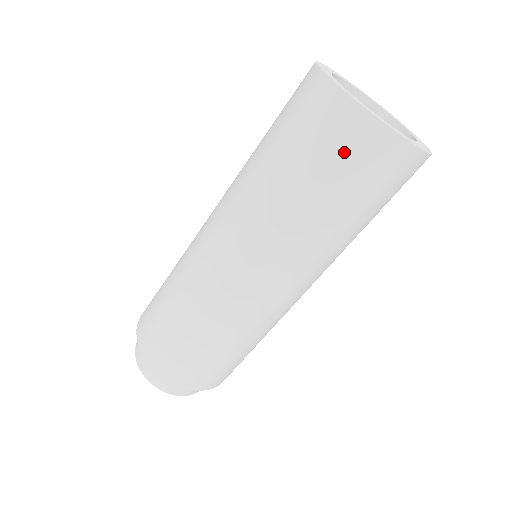
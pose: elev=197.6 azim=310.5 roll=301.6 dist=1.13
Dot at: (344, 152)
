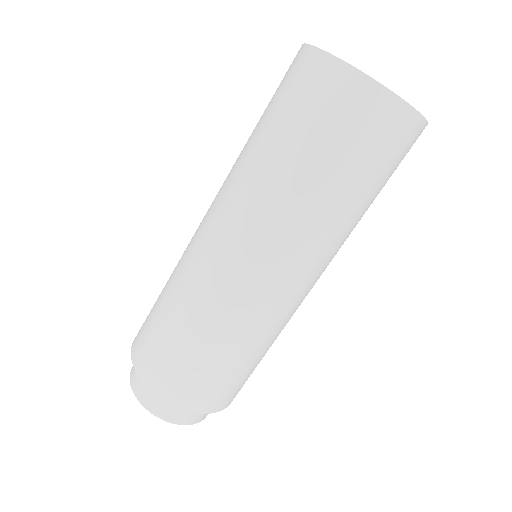
Dot at: (320, 104)
